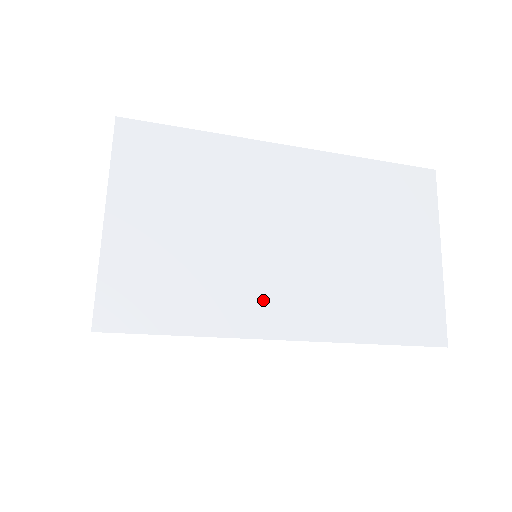
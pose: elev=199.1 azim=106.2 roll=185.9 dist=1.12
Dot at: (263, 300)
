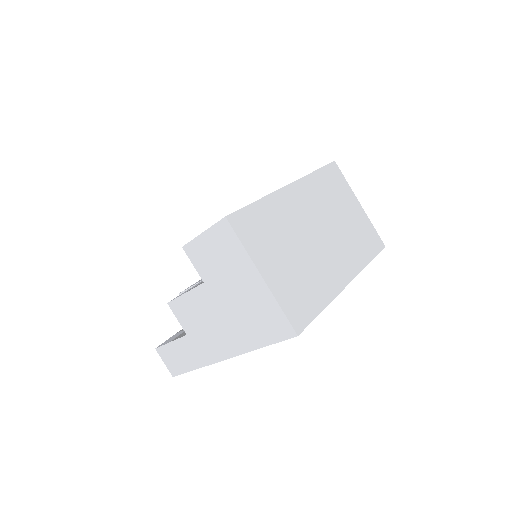
Dot at: (331, 272)
